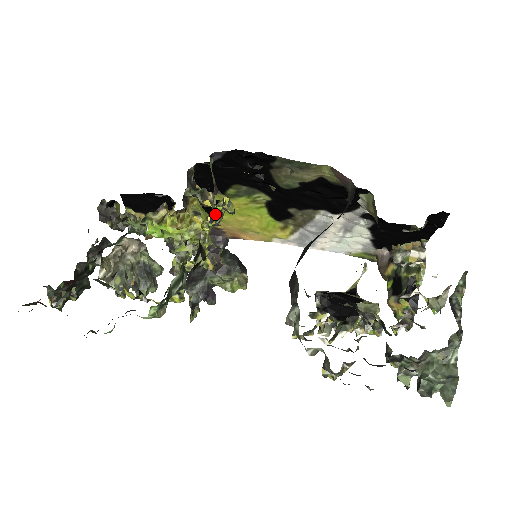
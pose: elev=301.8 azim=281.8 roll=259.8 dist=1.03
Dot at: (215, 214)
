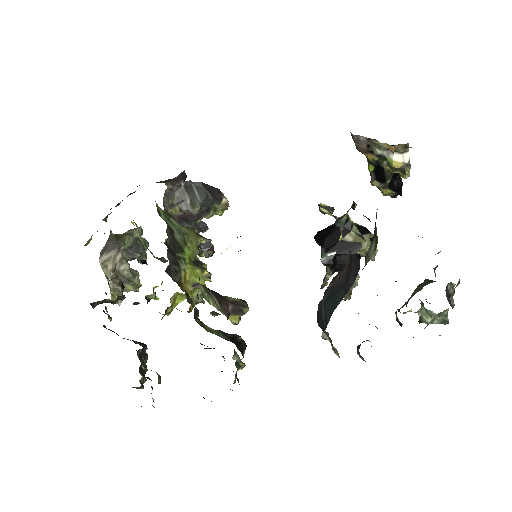
Dot at: occluded
